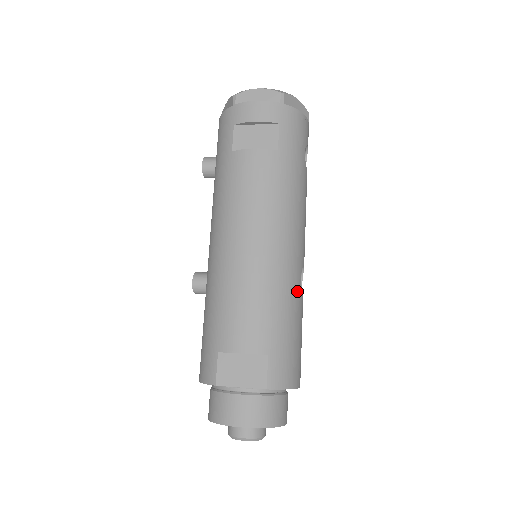
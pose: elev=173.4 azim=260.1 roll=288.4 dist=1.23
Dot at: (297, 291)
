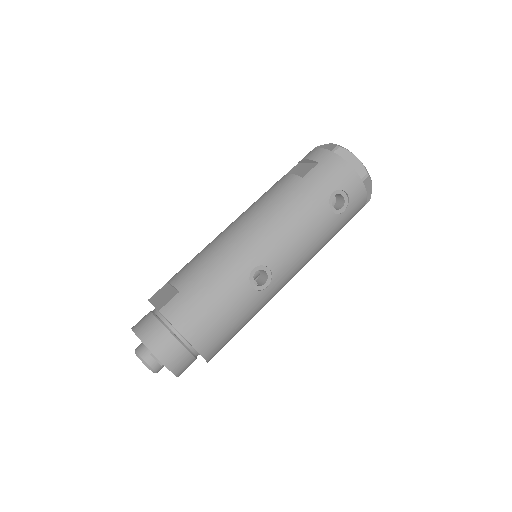
Dot at: (241, 273)
